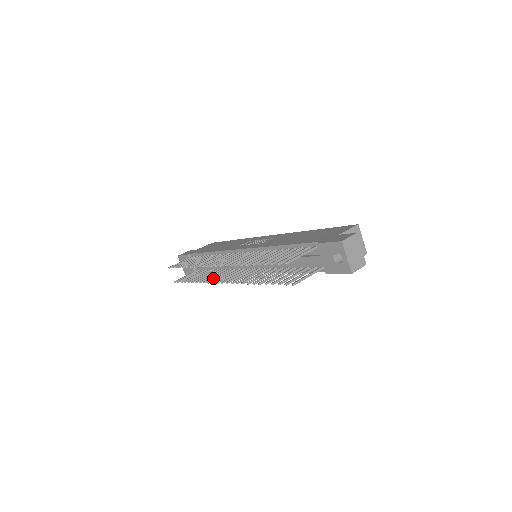
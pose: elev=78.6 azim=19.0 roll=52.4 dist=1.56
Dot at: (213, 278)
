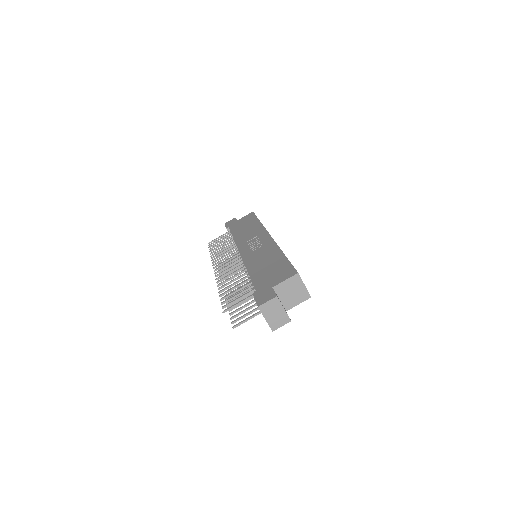
Dot at: occluded
